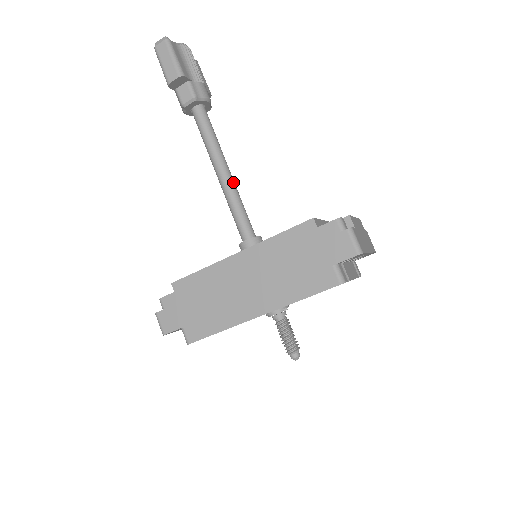
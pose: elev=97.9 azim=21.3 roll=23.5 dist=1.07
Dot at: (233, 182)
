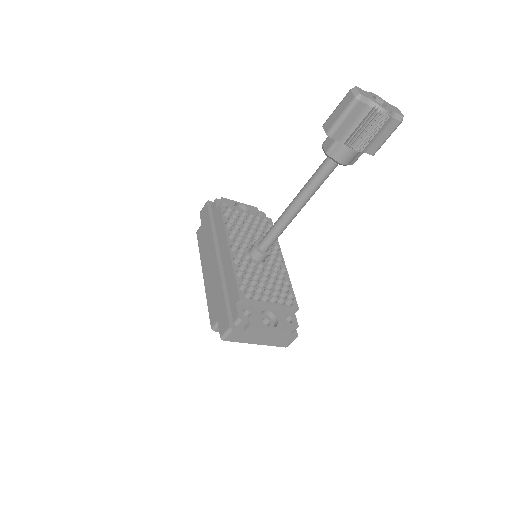
Dot at: (290, 218)
